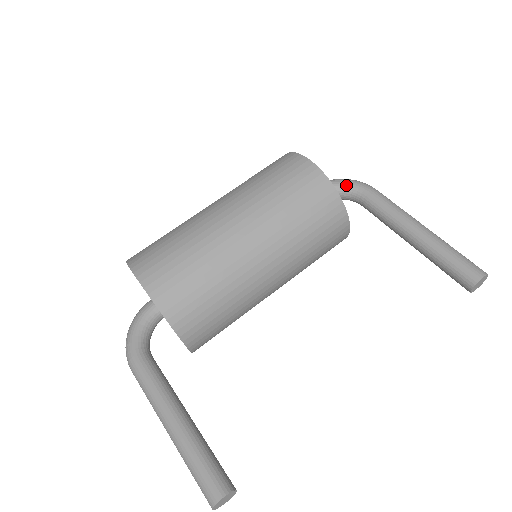
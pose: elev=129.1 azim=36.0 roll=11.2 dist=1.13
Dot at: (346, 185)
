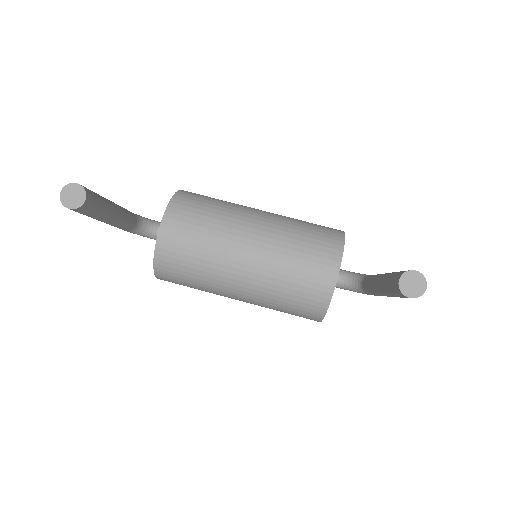
Dot at: (361, 274)
